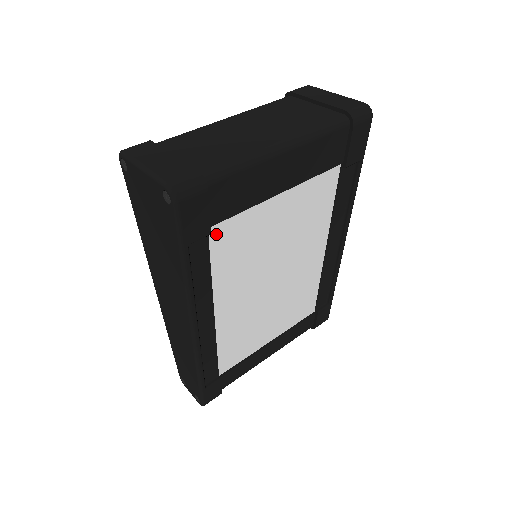
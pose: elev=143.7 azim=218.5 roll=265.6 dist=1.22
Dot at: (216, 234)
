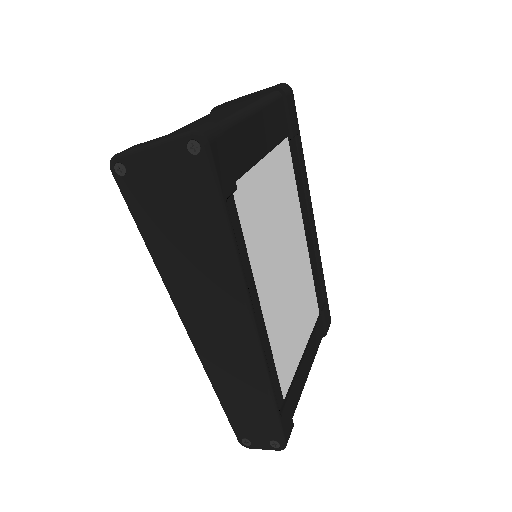
Dot at: (237, 197)
